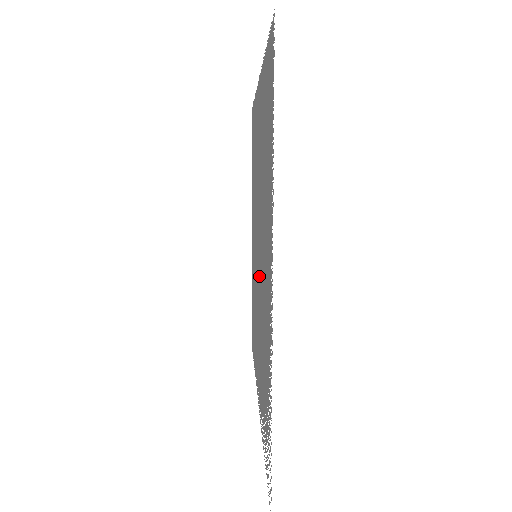
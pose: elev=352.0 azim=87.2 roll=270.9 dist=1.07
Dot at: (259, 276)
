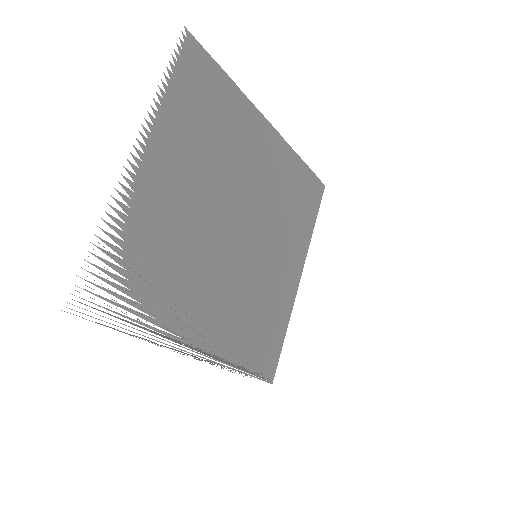
Dot at: (218, 236)
